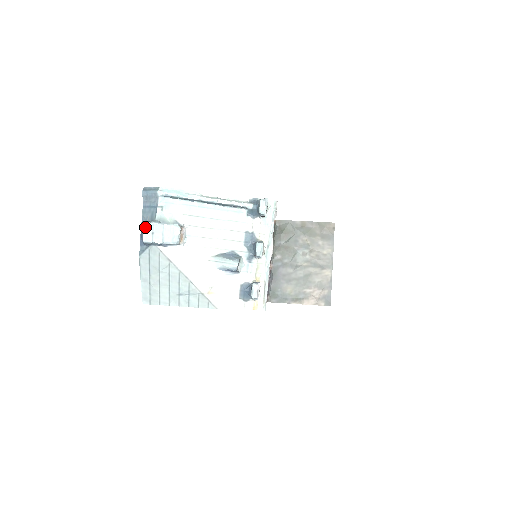
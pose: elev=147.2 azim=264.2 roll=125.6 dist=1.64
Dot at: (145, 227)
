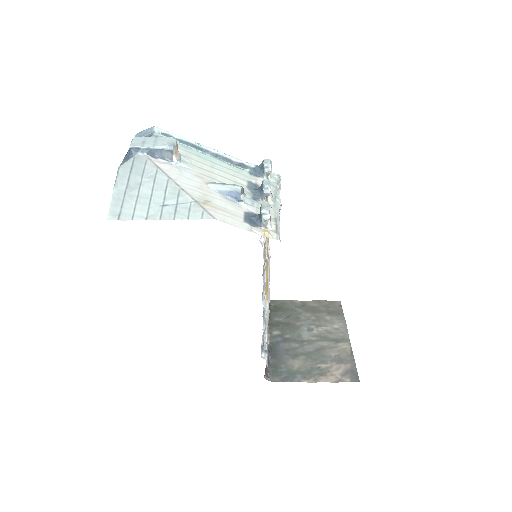
Dot at: (135, 139)
